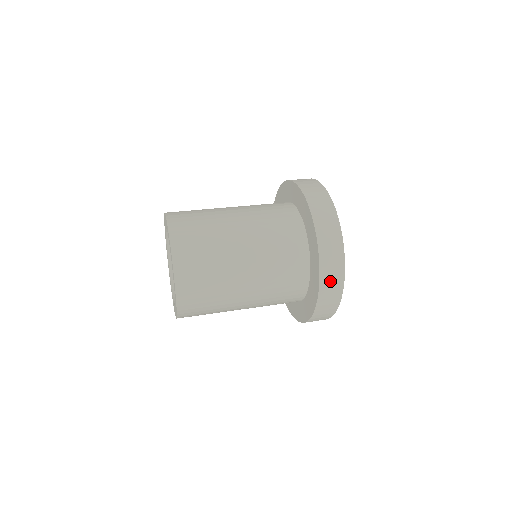
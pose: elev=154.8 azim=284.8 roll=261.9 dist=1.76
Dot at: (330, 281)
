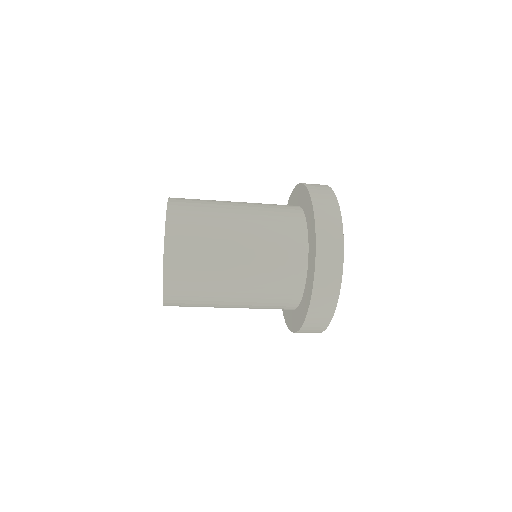
Dot at: (326, 218)
